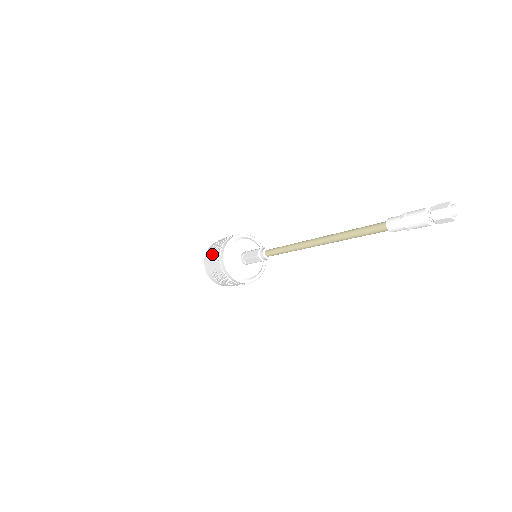
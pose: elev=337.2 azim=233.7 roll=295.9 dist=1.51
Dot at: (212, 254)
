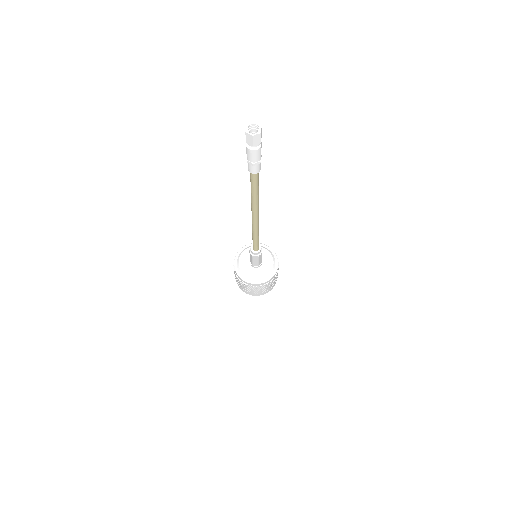
Dot at: occluded
